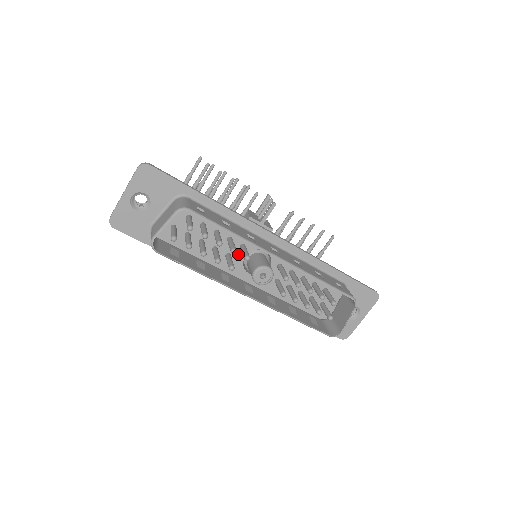
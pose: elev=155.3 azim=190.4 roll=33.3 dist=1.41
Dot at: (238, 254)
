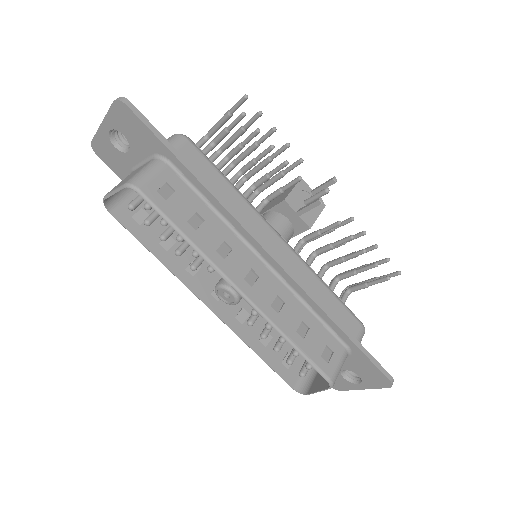
Dot at: occluded
